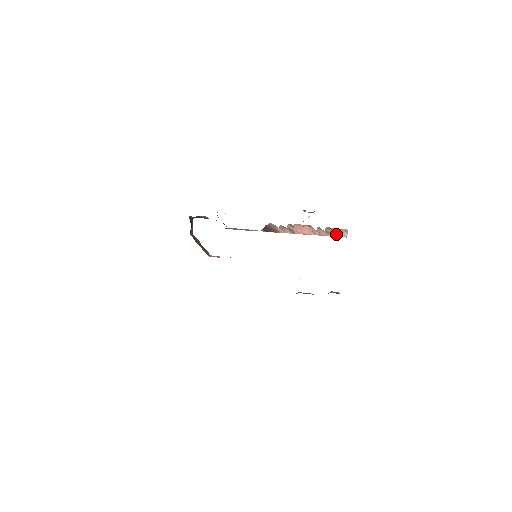
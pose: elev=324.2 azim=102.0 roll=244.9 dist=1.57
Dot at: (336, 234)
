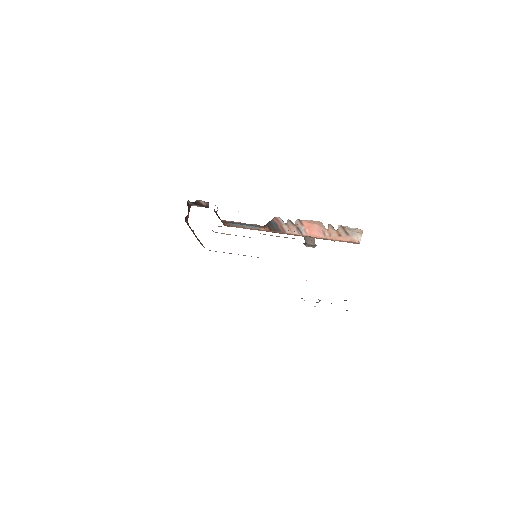
Dot at: (348, 237)
